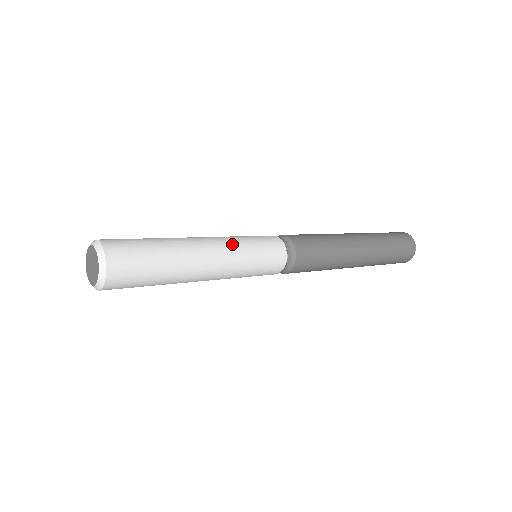
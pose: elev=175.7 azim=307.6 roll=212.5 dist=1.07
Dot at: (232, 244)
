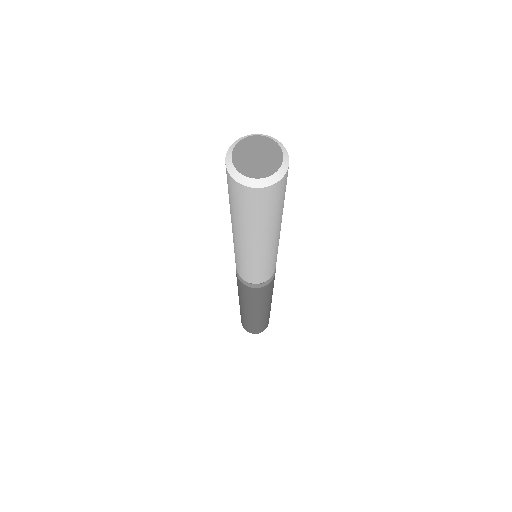
Dot at: occluded
